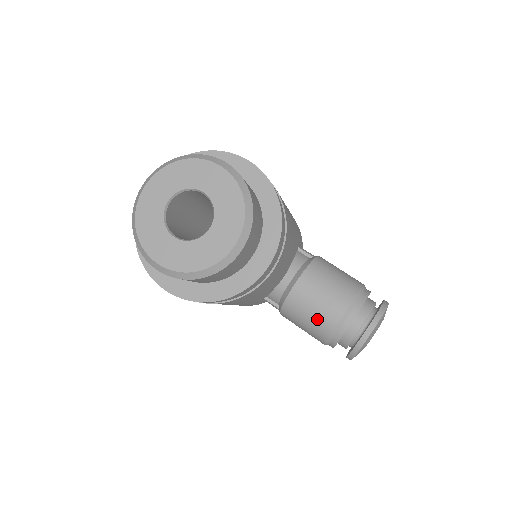
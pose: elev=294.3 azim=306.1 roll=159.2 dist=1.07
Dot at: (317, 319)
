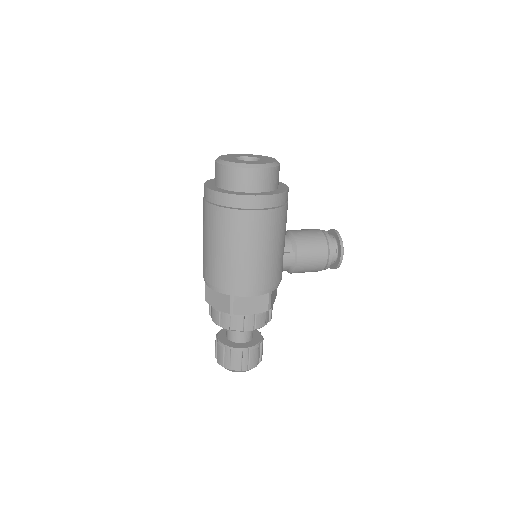
Dot at: (315, 236)
